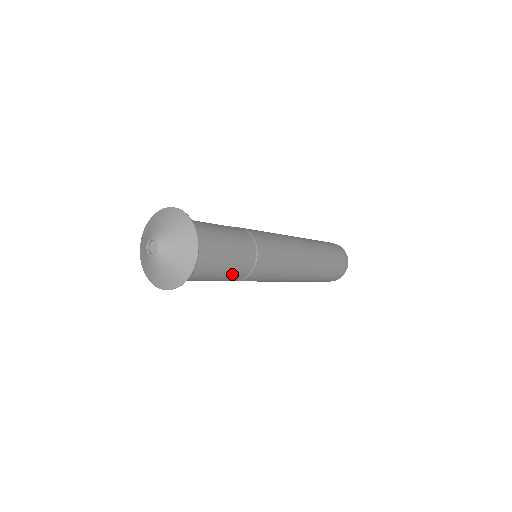
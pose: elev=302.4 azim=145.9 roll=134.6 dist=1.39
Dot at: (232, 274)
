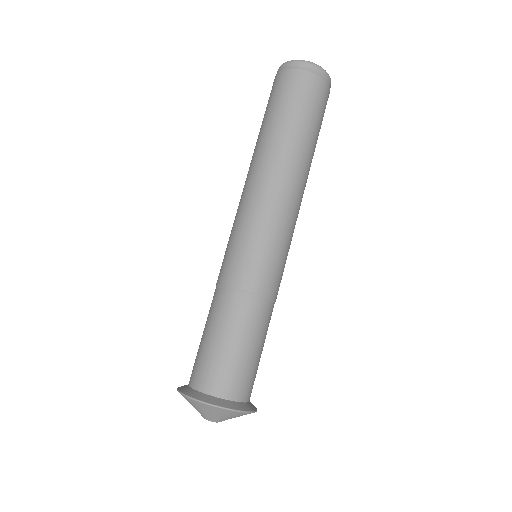
Dot at: occluded
